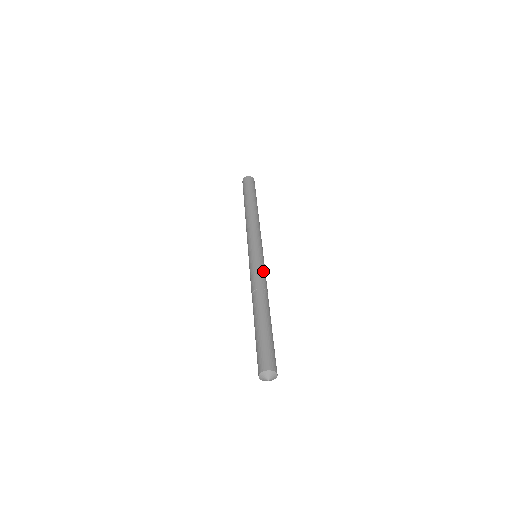
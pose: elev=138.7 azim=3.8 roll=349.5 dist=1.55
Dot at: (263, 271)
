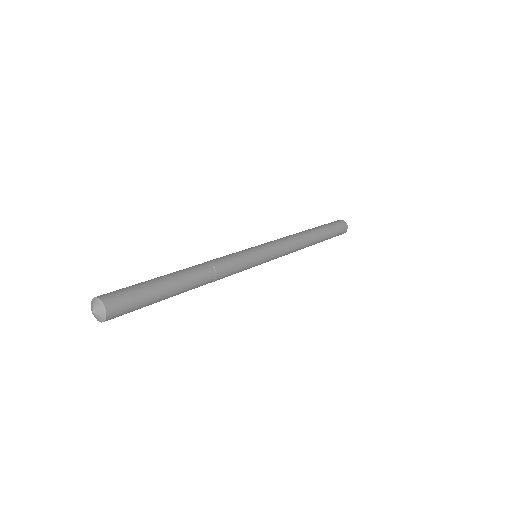
Dot at: (240, 266)
